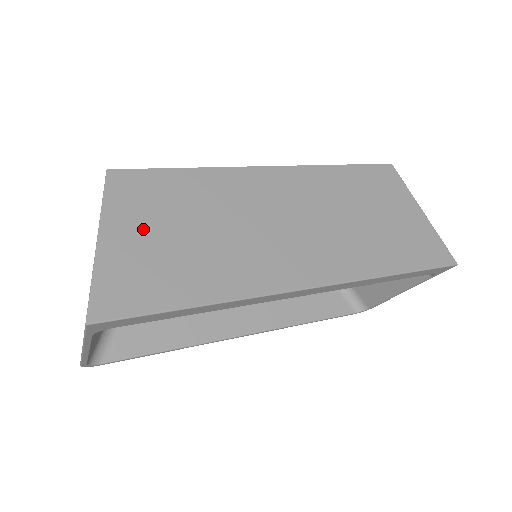
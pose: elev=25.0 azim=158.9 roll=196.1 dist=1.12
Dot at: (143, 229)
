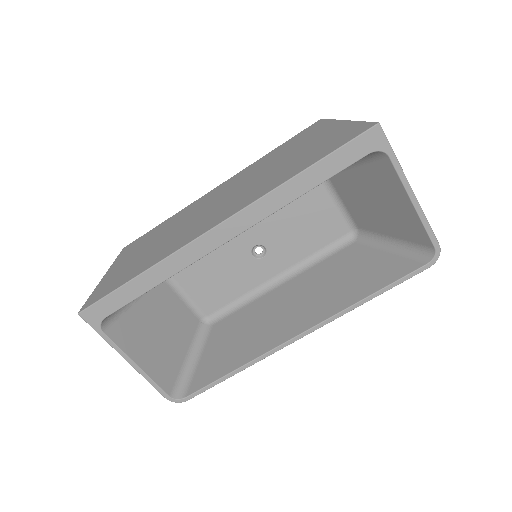
Dot at: (127, 260)
